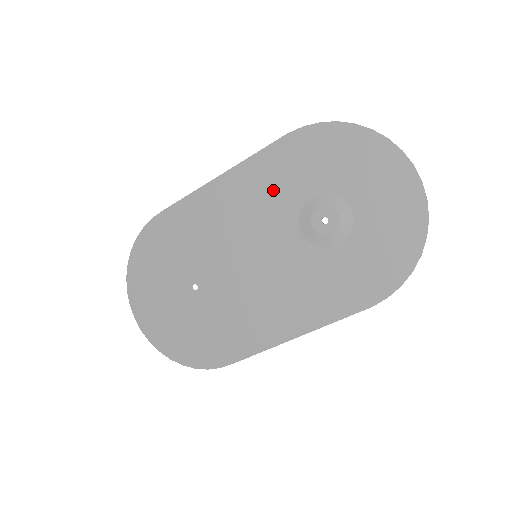
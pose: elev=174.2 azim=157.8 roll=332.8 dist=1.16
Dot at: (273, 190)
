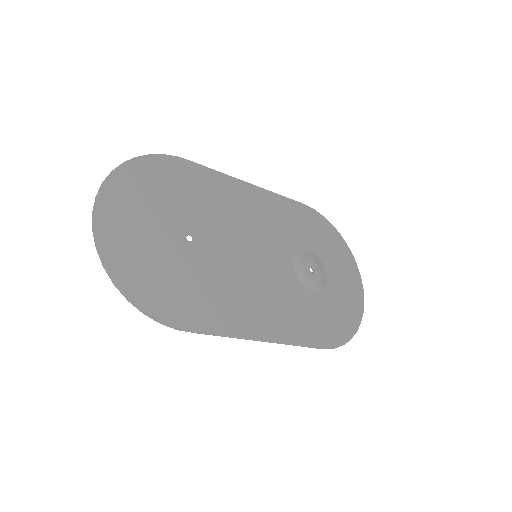
Dot at: (285, 225)
